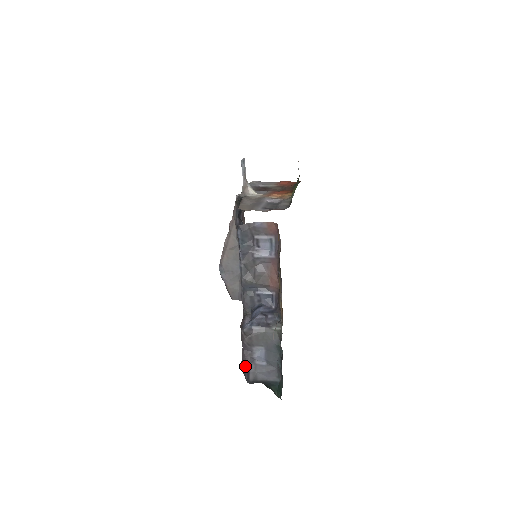
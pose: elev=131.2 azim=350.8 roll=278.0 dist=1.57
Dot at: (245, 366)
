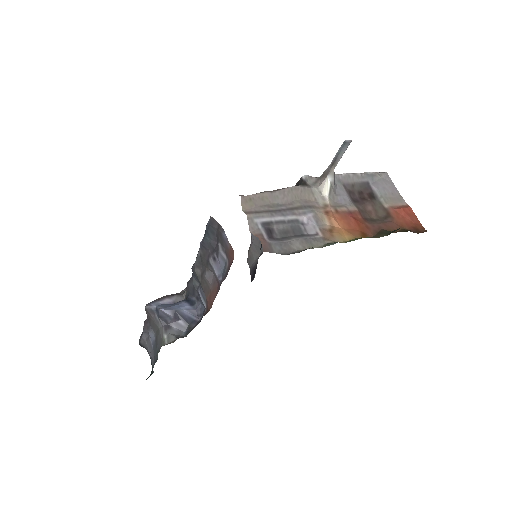
Dot at: (143, 328)
